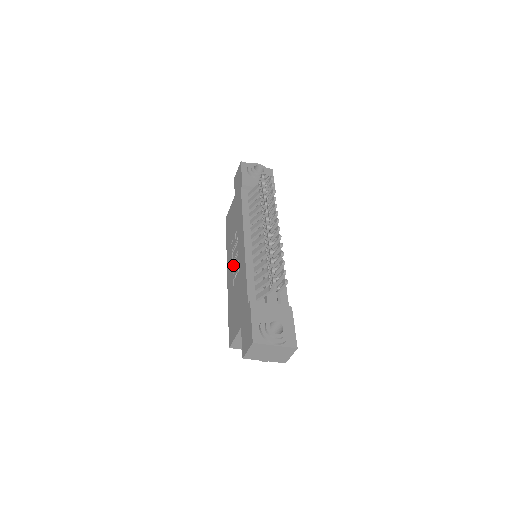
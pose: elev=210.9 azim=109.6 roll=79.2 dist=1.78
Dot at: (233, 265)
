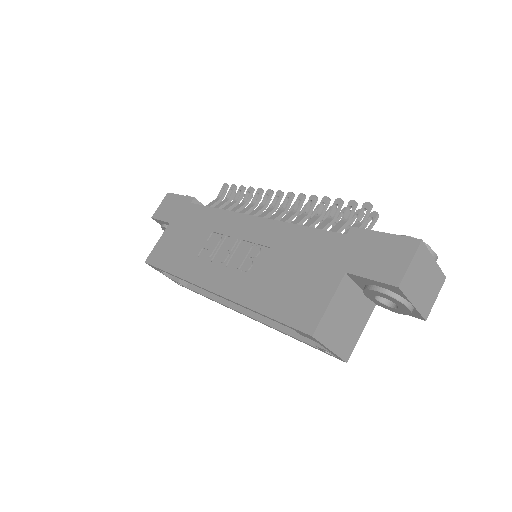
Dot at: (227, 266)
